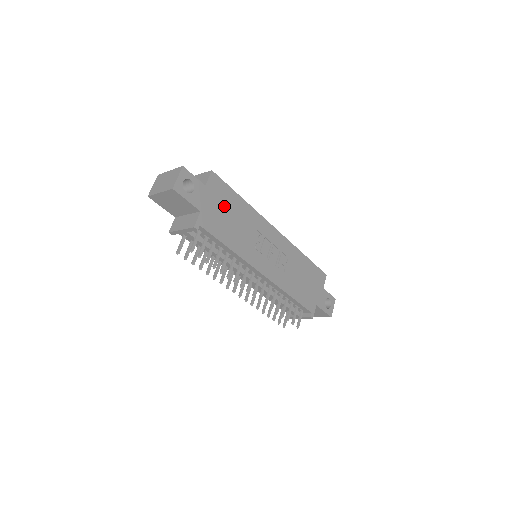
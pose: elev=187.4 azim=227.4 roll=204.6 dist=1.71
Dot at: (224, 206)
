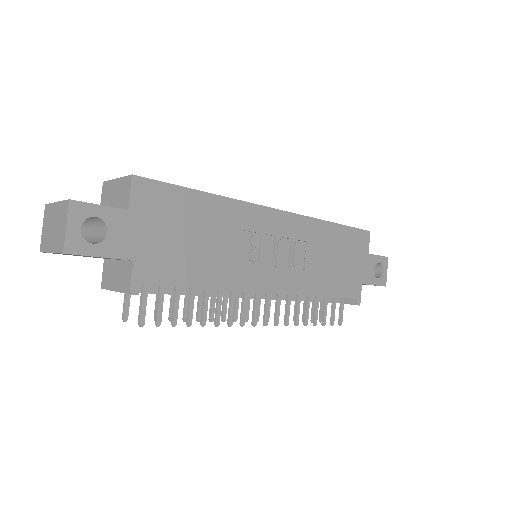
Dot at: (175, 225)
